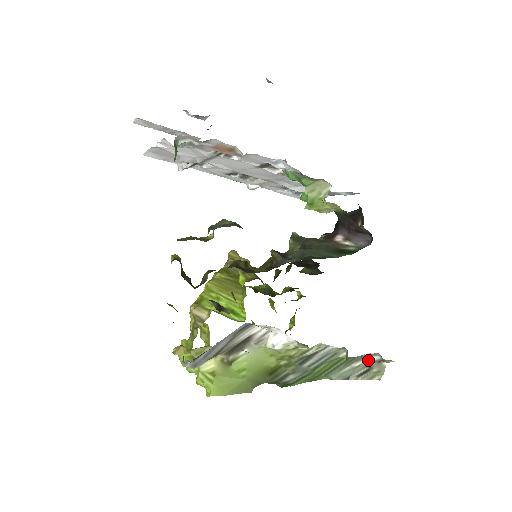
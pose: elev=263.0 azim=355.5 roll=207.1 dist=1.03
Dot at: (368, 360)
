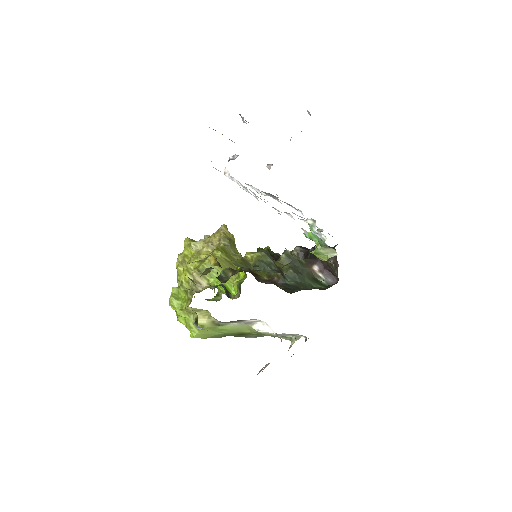
Dot at: occluded
